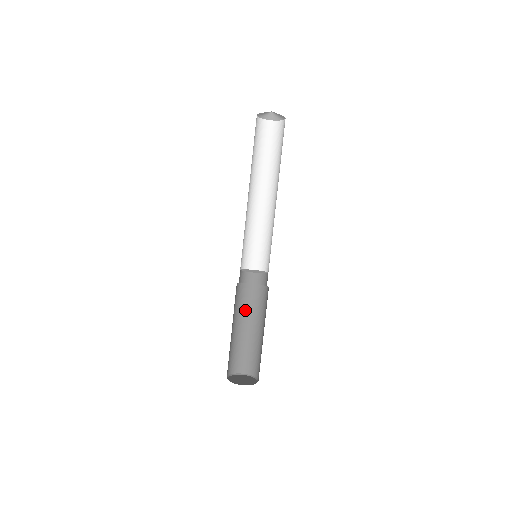
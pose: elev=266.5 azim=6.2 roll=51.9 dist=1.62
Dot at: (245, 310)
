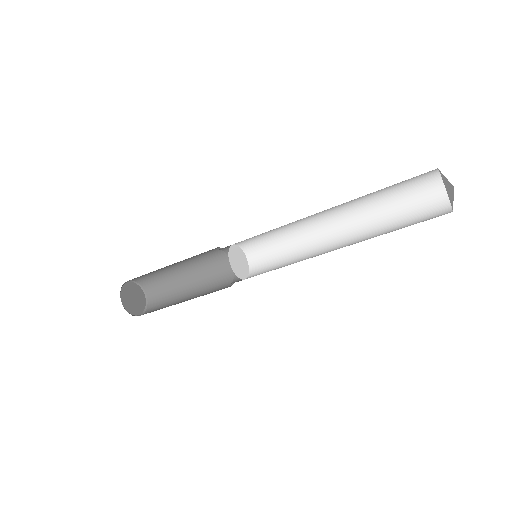
Dot at: (198, 262)
